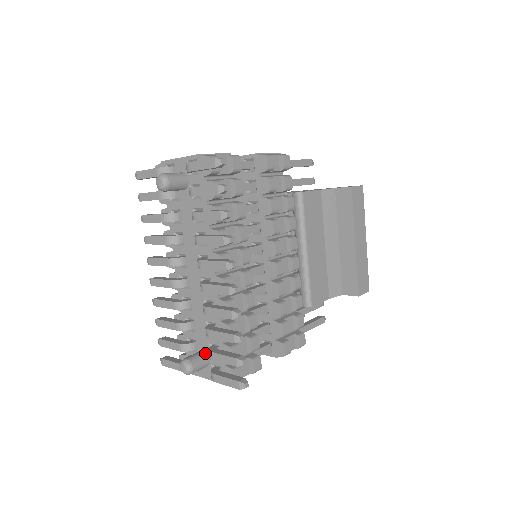
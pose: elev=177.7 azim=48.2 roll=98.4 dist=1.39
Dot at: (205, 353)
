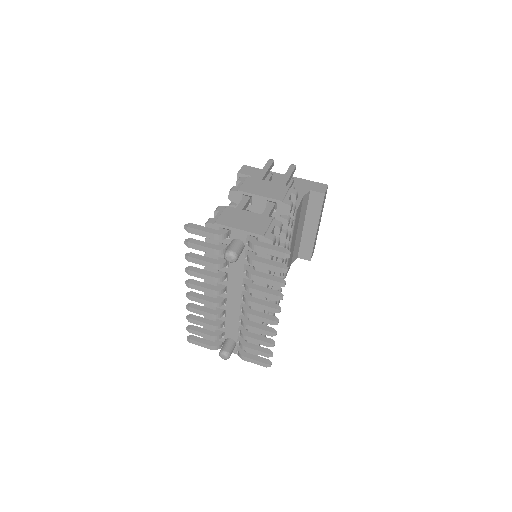
Dot at: (233, 341)
